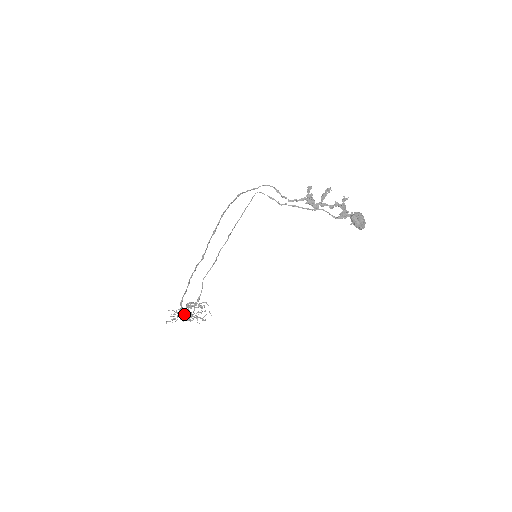
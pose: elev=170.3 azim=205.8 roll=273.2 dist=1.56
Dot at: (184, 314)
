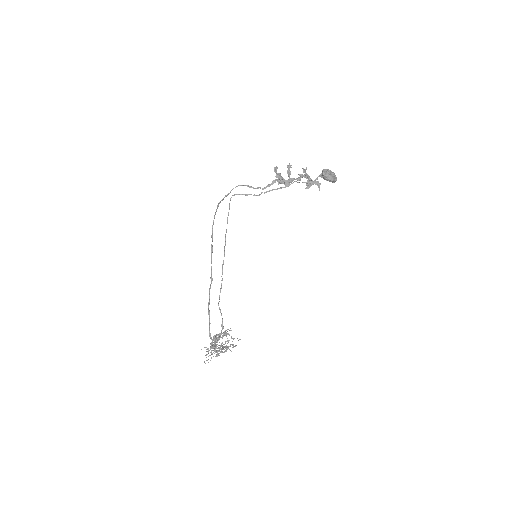
Dot at: (216, 348)
